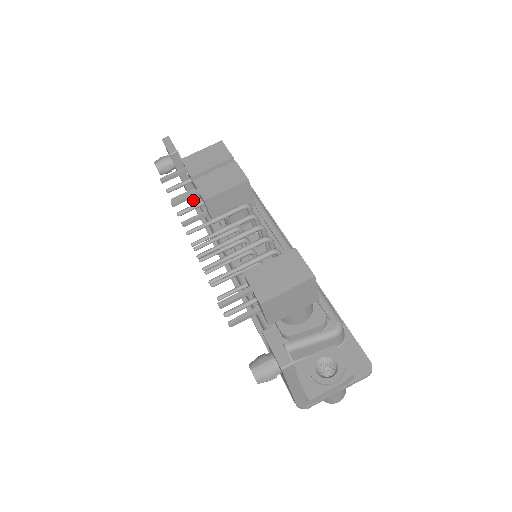
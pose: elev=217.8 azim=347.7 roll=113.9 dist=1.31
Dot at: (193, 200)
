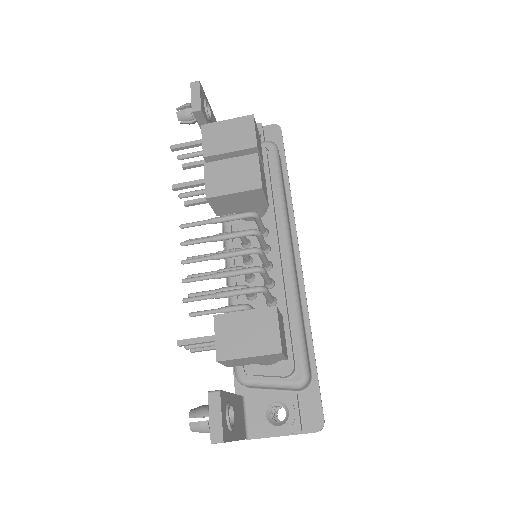
Dot at: occluded
